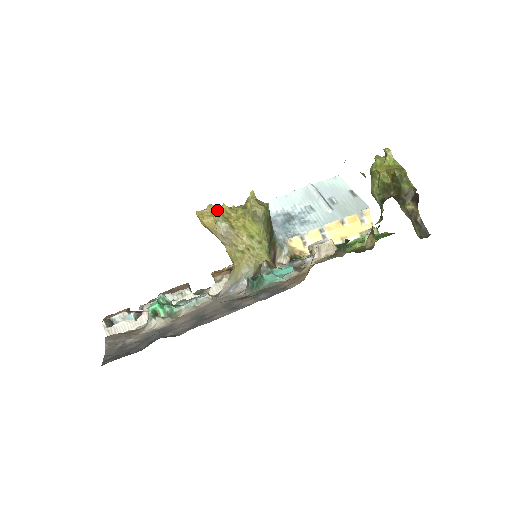
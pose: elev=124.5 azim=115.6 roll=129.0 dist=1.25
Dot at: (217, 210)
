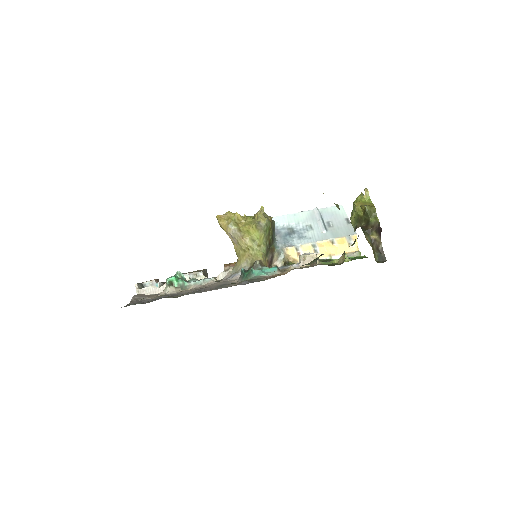
Dot at: (232, 216)
